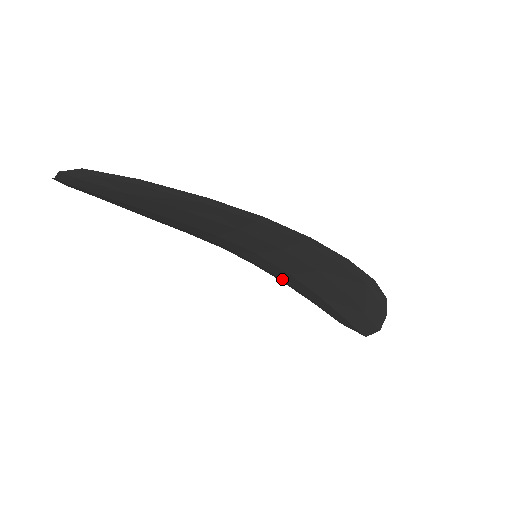
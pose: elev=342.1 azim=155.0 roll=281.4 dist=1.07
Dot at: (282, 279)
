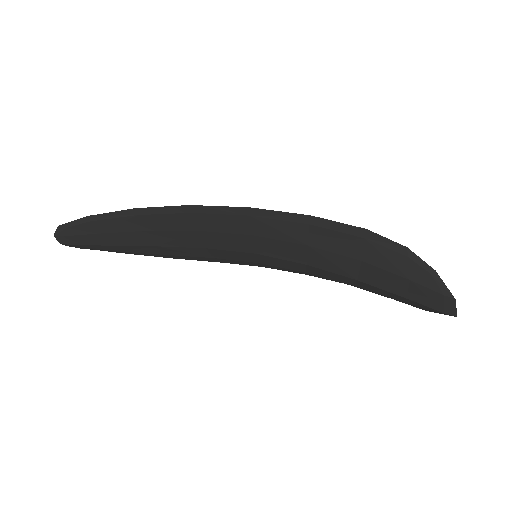
Dot at: (324, 277)
